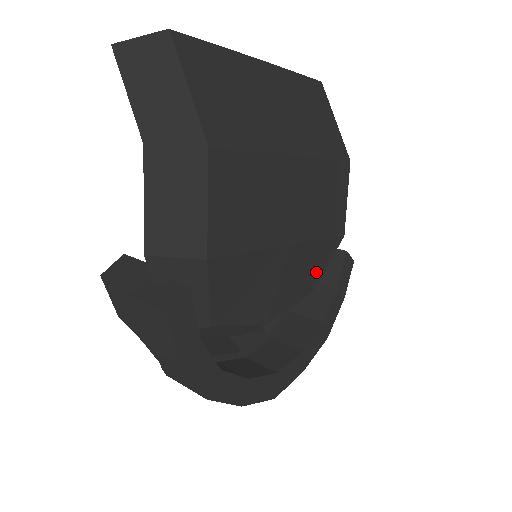
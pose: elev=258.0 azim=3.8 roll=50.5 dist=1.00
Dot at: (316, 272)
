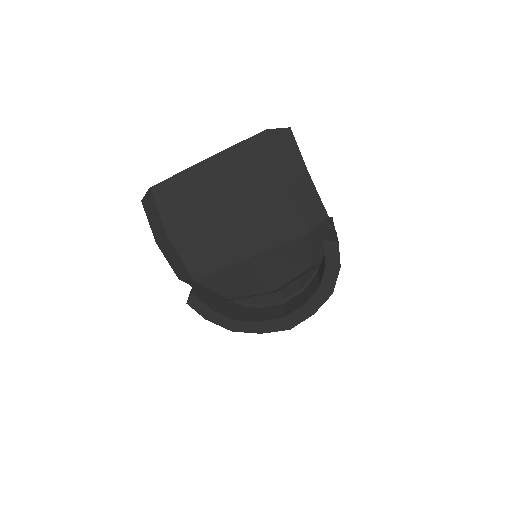
Dot at: (300, 257)
